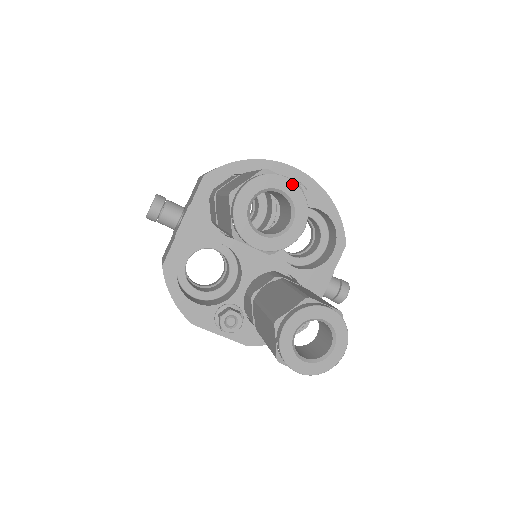
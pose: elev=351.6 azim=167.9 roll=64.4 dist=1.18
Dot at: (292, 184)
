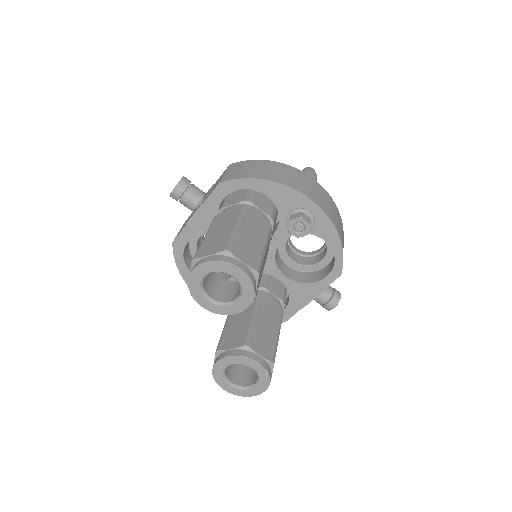
Dot at: (243, 274)
